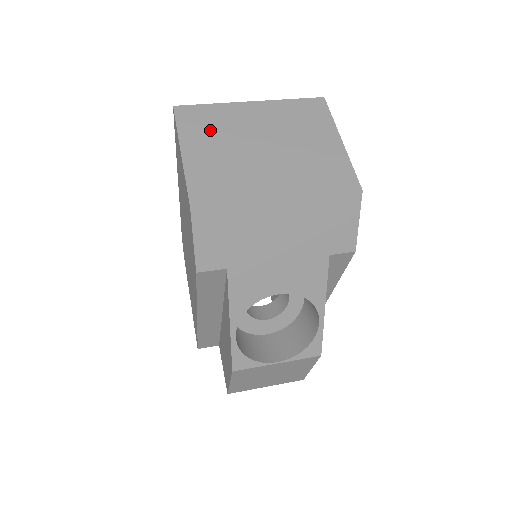
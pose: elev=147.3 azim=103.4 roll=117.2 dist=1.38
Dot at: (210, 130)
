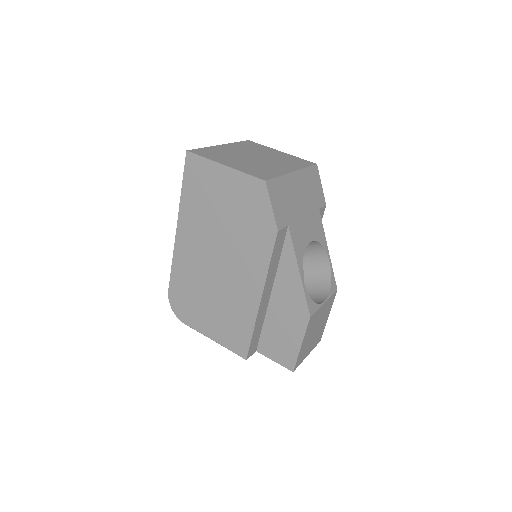
Dot at: (221, 156)
